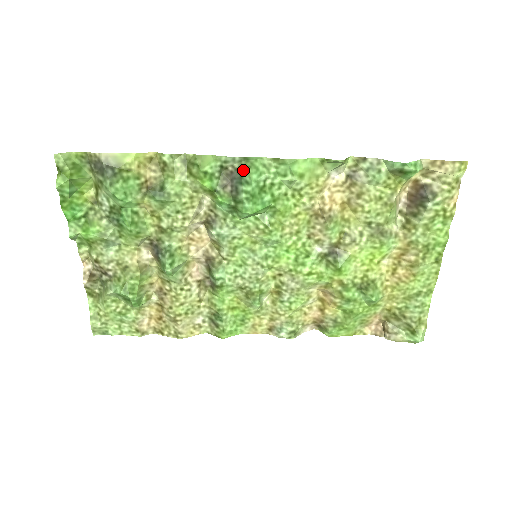
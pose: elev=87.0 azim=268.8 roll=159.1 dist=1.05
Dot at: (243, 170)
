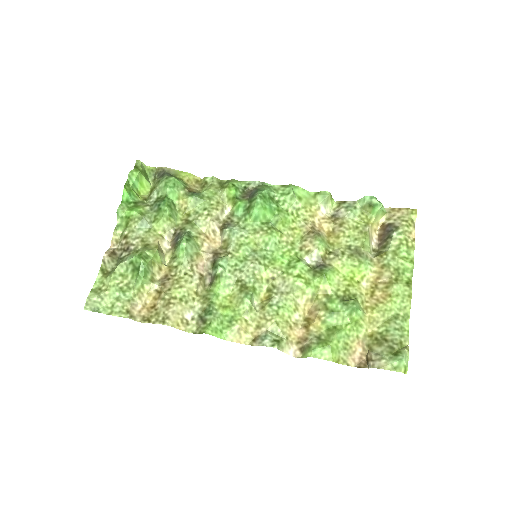
Dot at: (260, 187)
